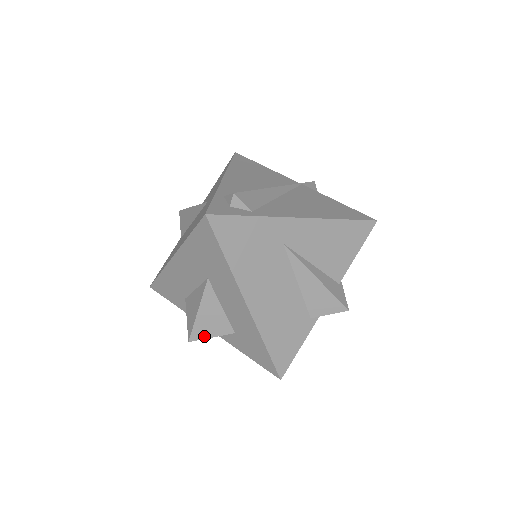
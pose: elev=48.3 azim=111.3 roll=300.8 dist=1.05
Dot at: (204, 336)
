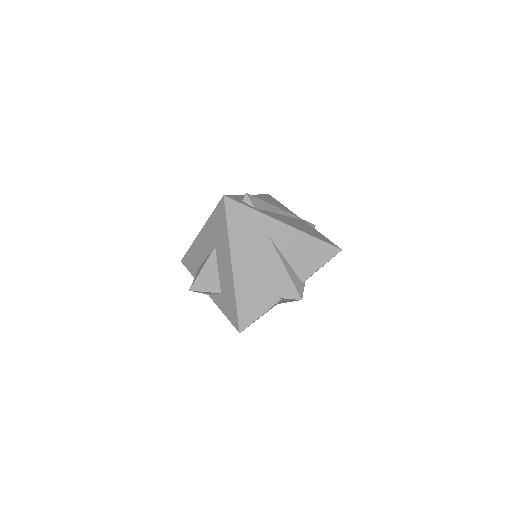
Dot at: (200, 289)
